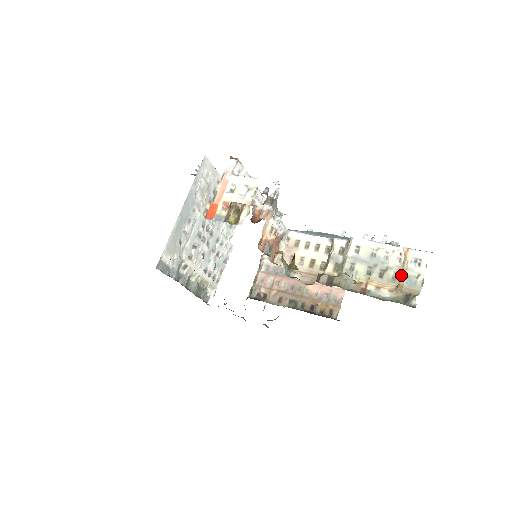
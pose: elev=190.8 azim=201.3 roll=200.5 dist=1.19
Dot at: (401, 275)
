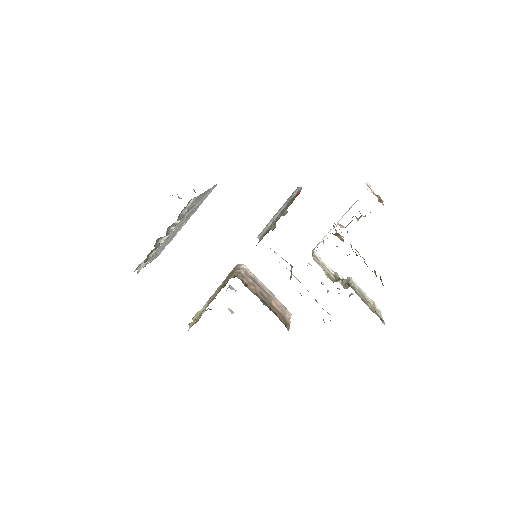
Dot at: (375, 309)
